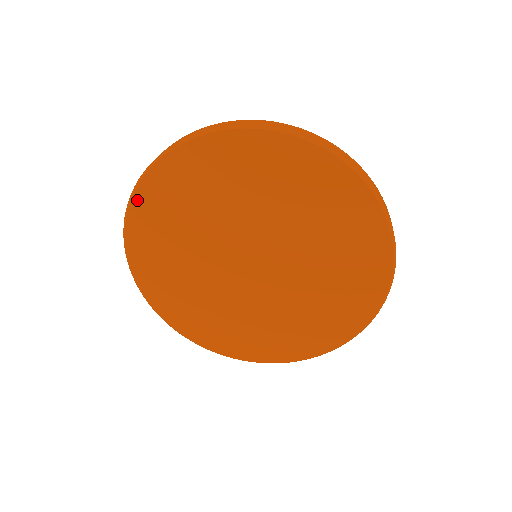
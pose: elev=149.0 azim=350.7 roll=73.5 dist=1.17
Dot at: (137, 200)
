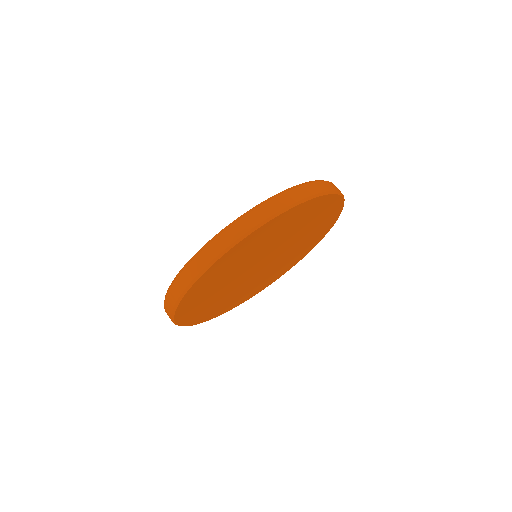
Dot at: (199, 322)
